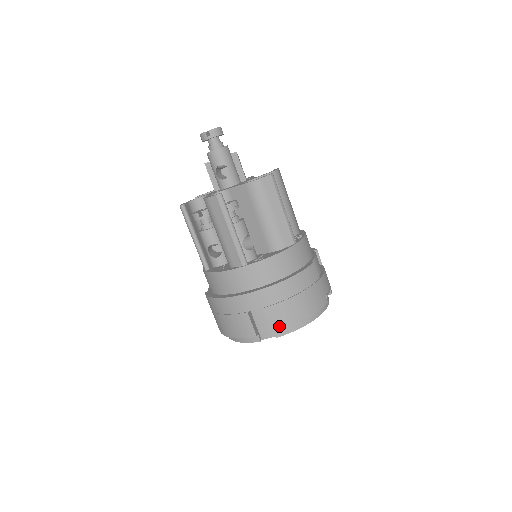
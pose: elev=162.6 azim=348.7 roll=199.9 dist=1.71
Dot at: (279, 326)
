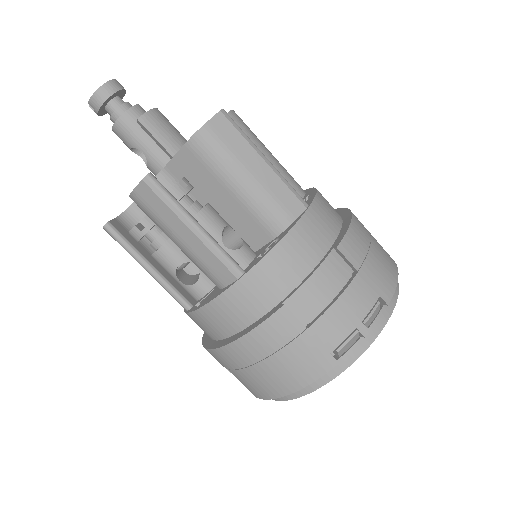
Dot at: (257, 394)
